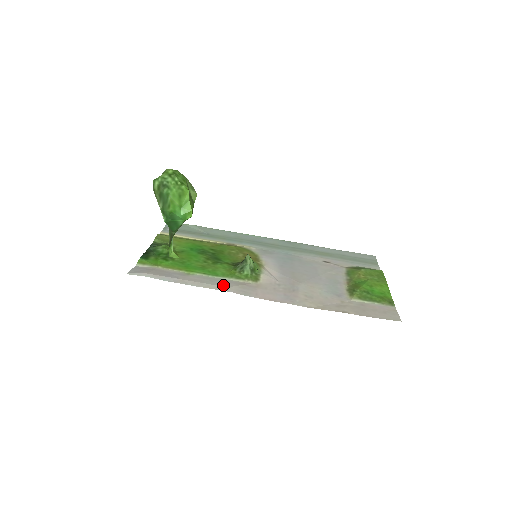
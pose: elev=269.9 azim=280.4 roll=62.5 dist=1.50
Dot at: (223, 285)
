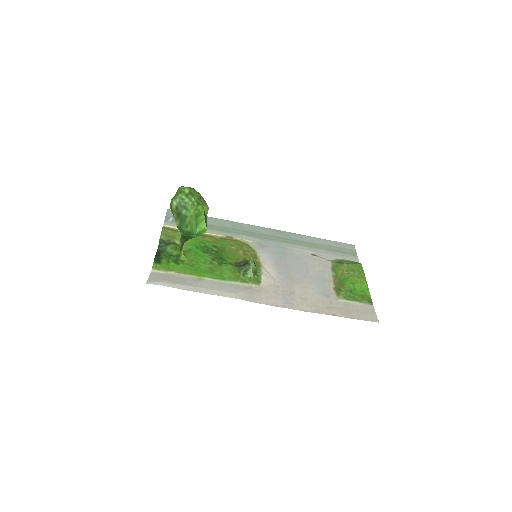
Dot at: (232, 291)
